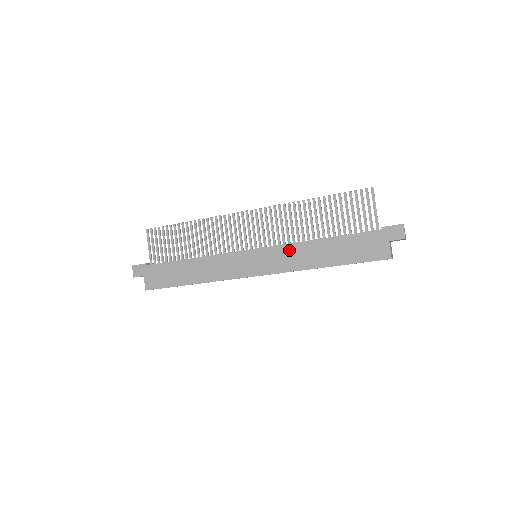
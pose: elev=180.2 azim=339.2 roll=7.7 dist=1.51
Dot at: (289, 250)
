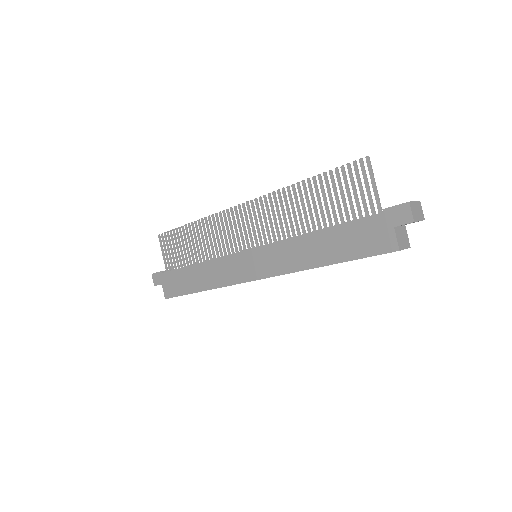
Dot at: (283, 248)
